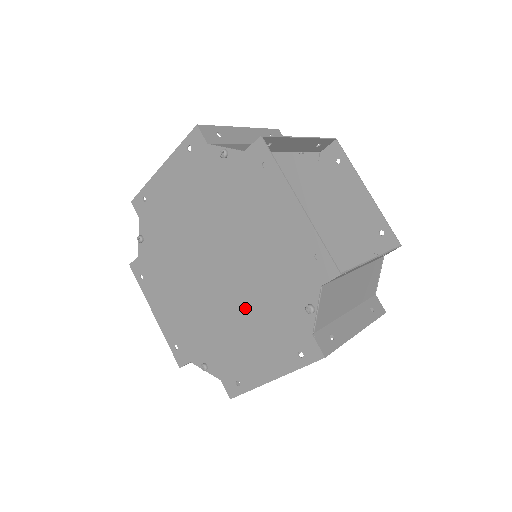
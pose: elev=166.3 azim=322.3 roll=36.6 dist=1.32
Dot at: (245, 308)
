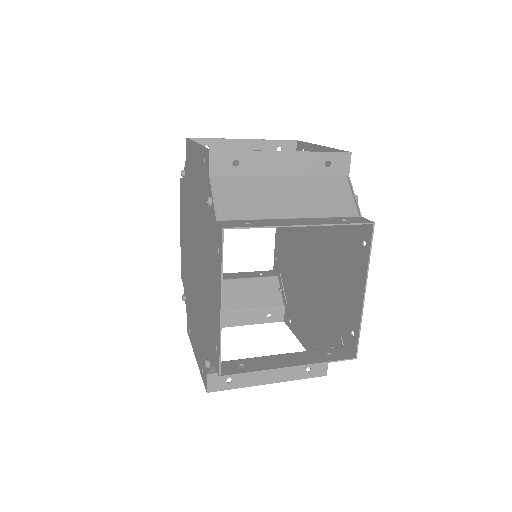
Dot at: (197, 306)
